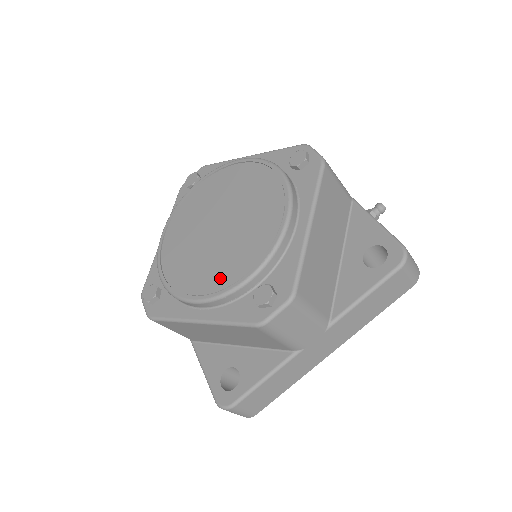
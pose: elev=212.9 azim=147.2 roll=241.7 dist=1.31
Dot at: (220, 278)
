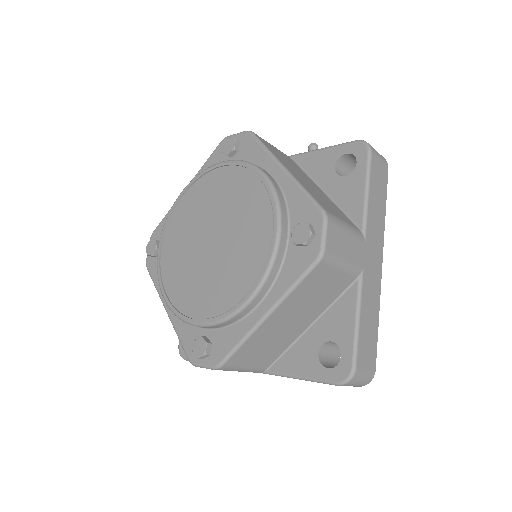
Dot at: (253, 263)
